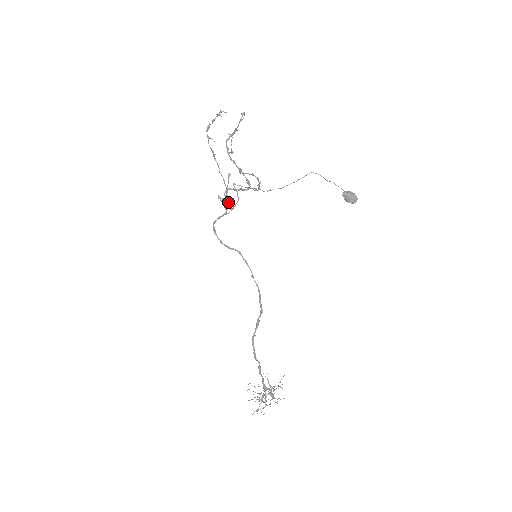
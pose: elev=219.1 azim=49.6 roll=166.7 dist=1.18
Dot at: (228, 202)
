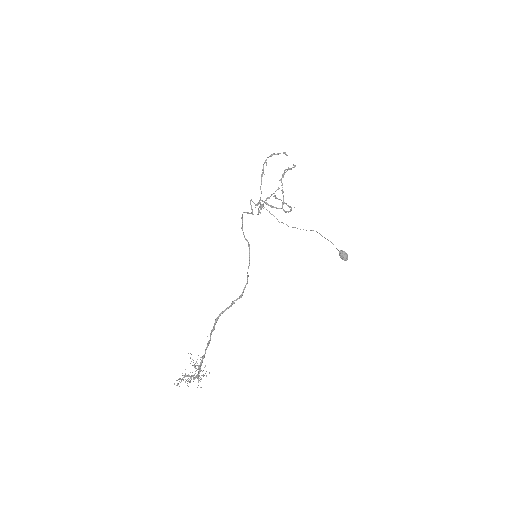
Dot at: (262, 206)
